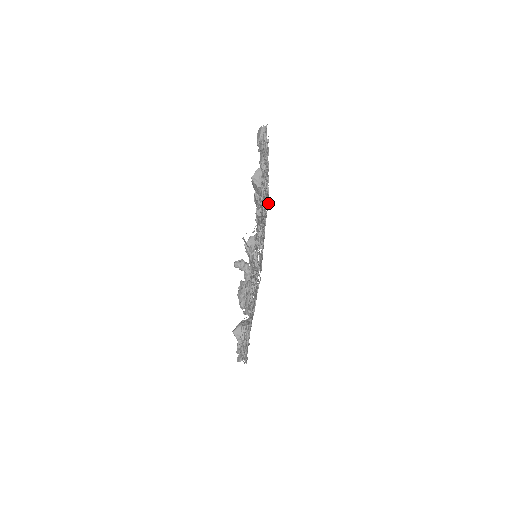
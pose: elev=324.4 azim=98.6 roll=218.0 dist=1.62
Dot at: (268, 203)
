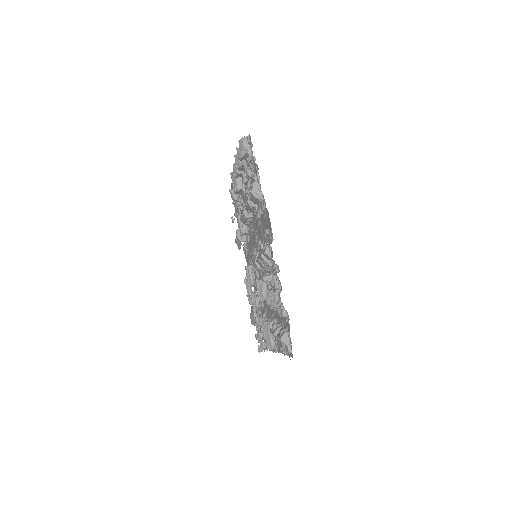
Dot at: occluded
